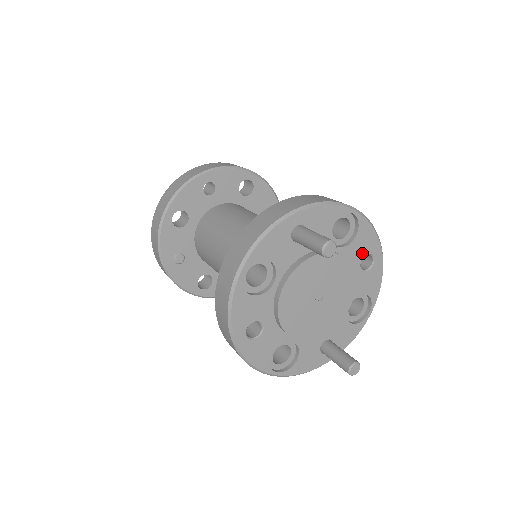
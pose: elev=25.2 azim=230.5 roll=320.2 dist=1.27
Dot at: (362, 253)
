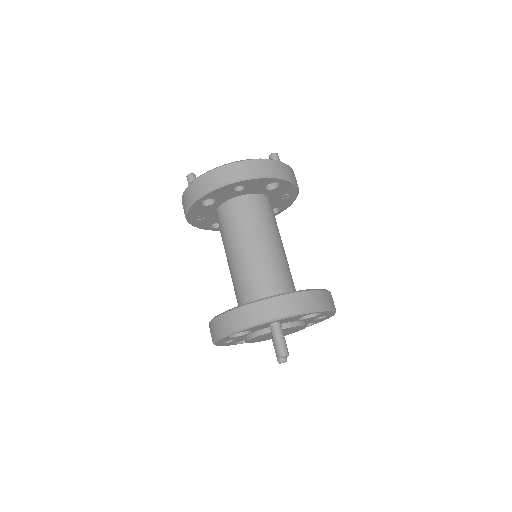
Dot at: occluded
